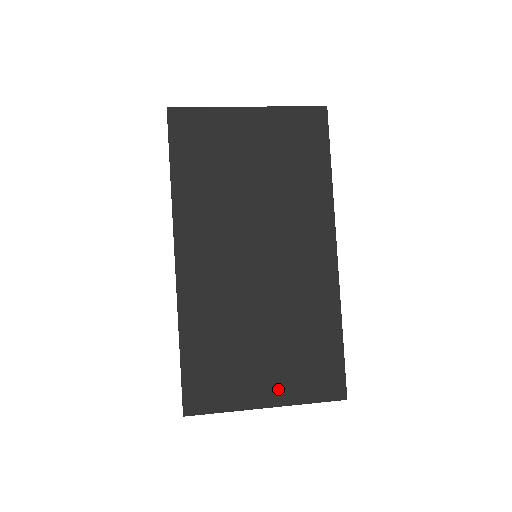
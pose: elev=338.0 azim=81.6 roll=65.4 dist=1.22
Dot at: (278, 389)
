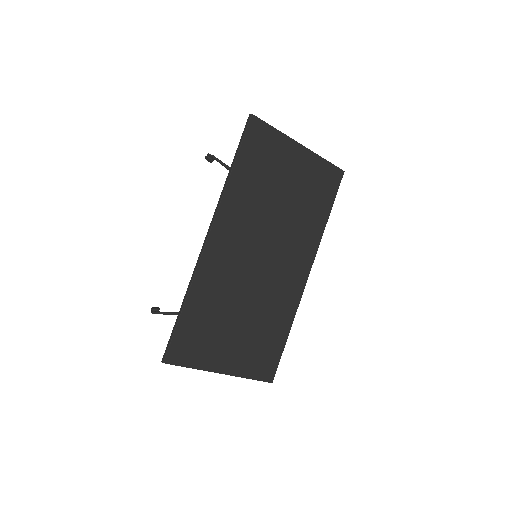
Dot at: (235, 362)
